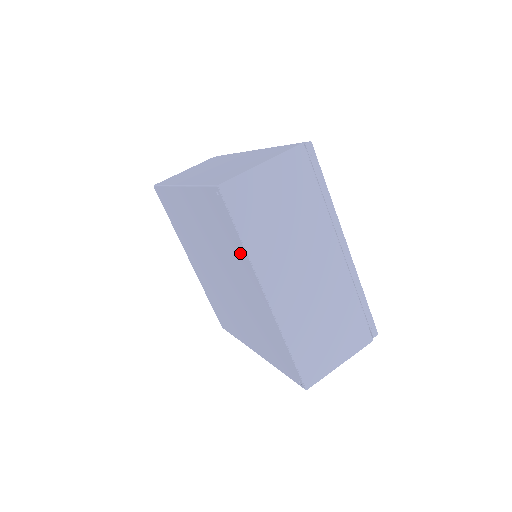
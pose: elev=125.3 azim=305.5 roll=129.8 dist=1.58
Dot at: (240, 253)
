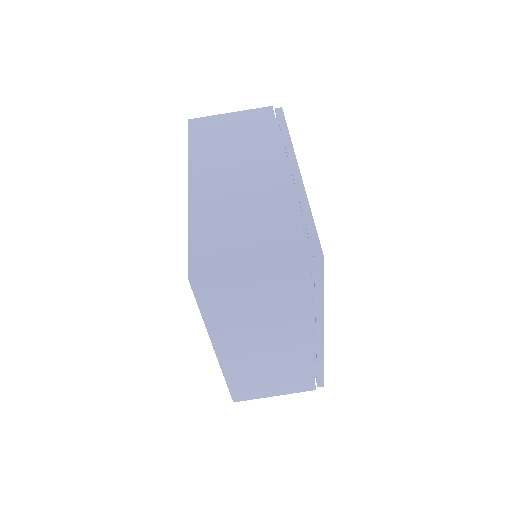
Dot at: occluded
